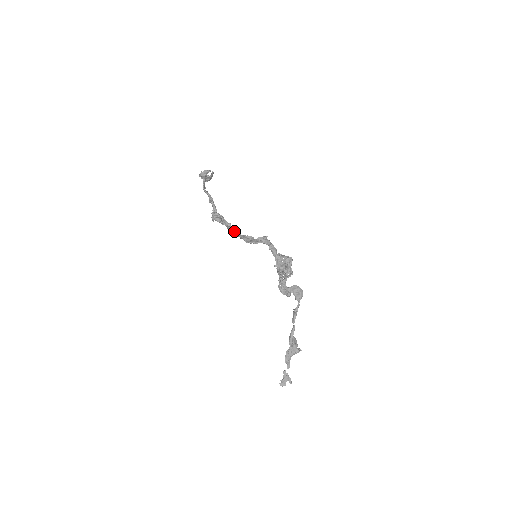
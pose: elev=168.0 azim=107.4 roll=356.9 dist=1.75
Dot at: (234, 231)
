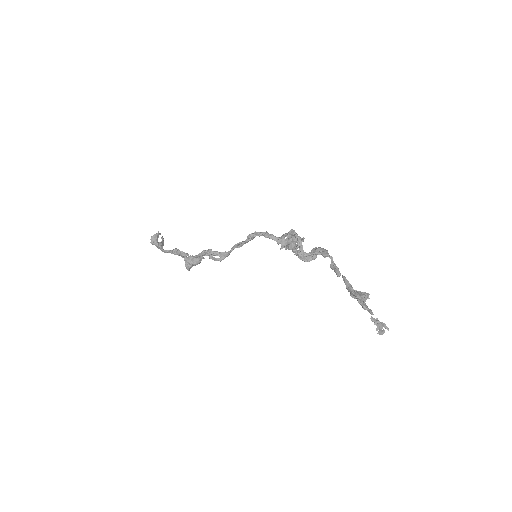
Dot at: (218, 252)
